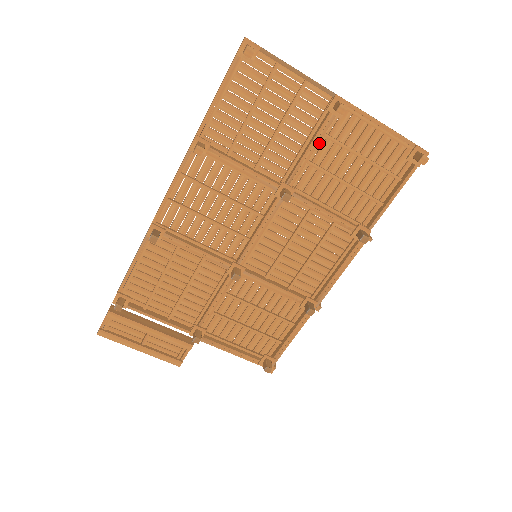
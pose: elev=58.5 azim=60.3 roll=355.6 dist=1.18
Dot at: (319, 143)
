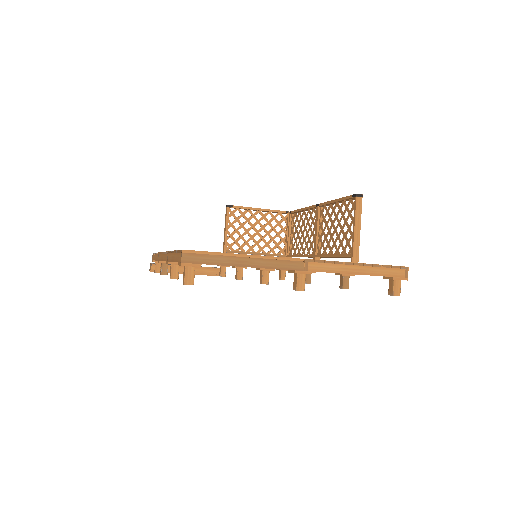
Dot at: occluded
